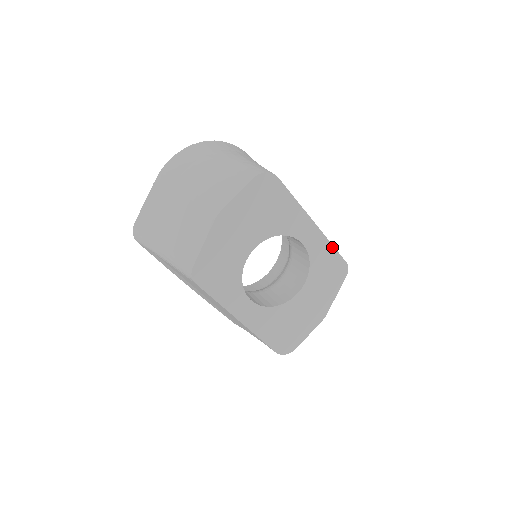
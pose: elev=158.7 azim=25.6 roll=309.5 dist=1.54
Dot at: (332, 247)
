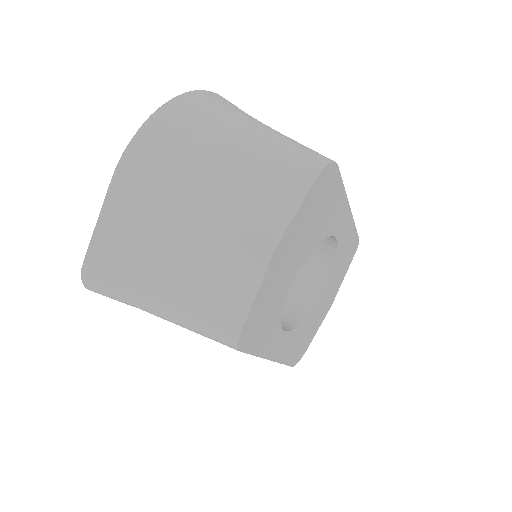
Dot at: (354, 228)
